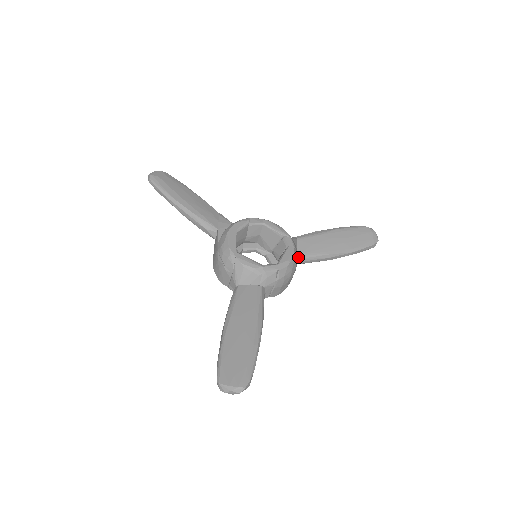
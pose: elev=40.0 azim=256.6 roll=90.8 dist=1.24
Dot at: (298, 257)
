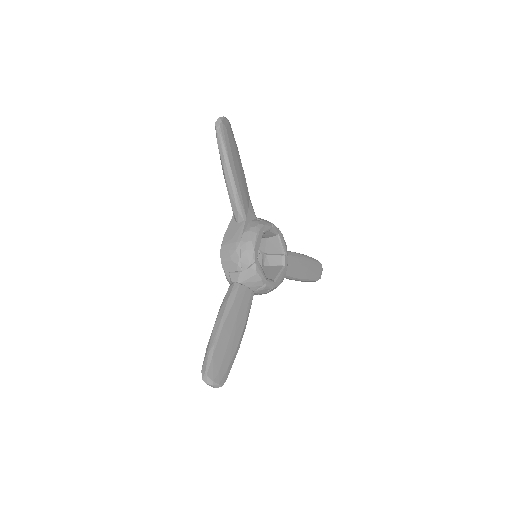
Dot at: occluded
